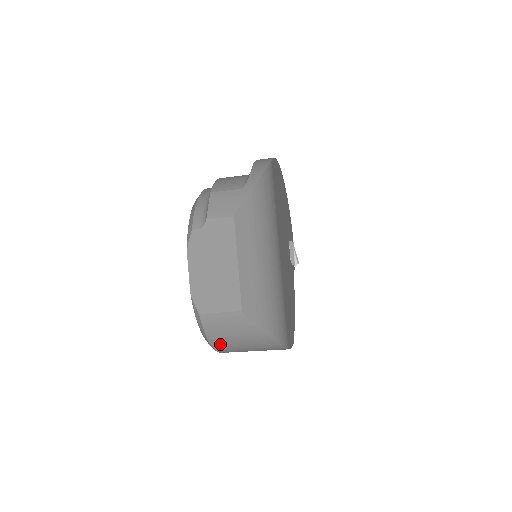
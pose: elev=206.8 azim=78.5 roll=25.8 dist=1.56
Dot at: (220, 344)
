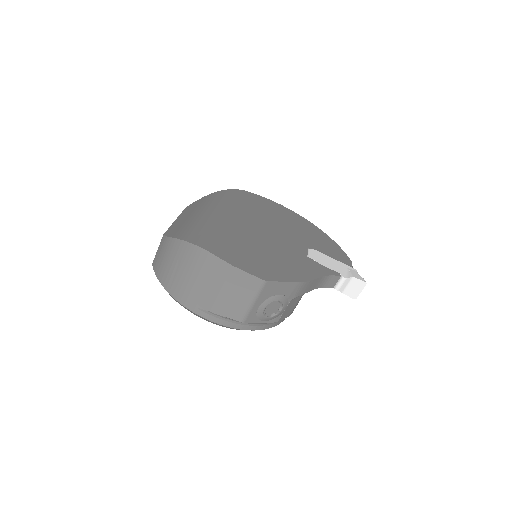
Dot at: (169, 283)
